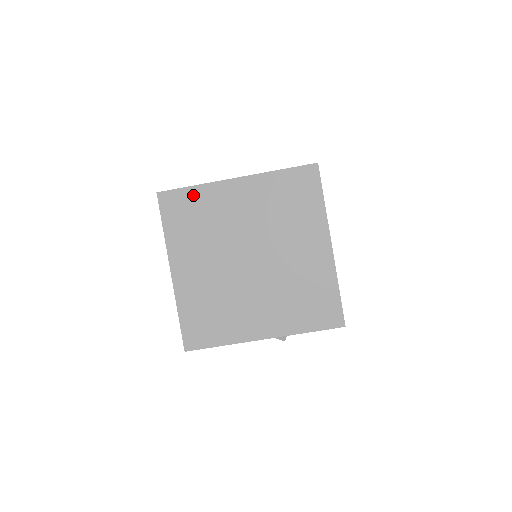
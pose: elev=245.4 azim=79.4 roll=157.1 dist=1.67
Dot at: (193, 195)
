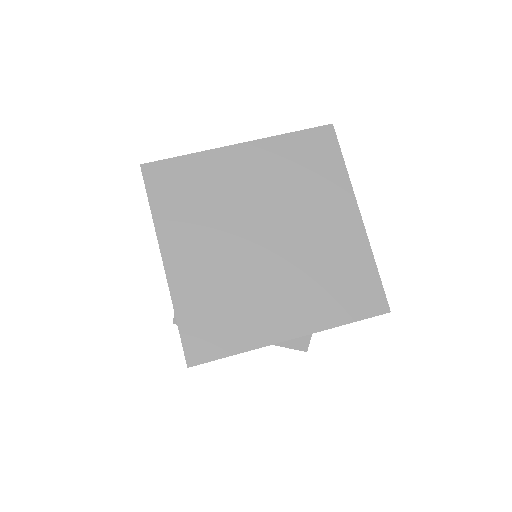
Dot at: (187, 165)
